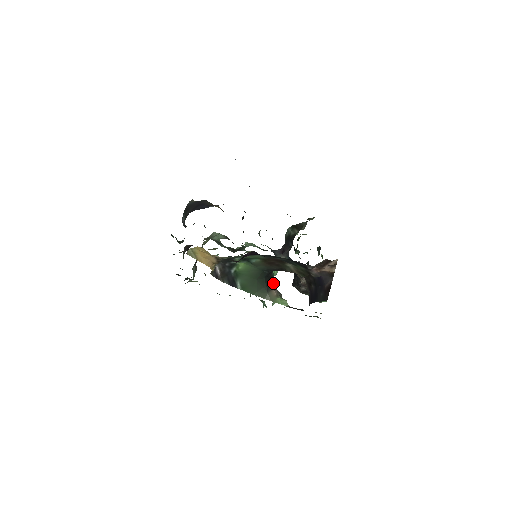
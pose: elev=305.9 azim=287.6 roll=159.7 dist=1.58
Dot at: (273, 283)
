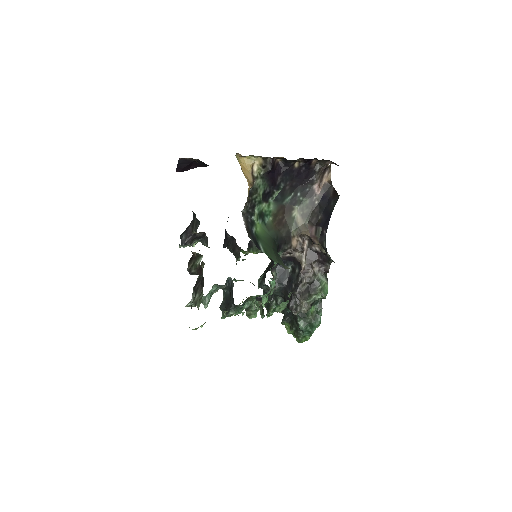
Dot at: occluded
